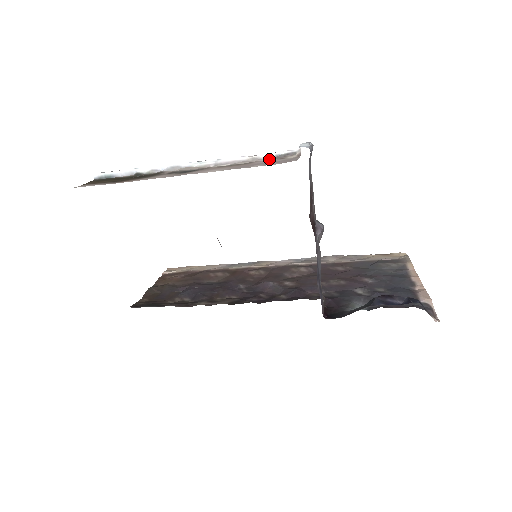
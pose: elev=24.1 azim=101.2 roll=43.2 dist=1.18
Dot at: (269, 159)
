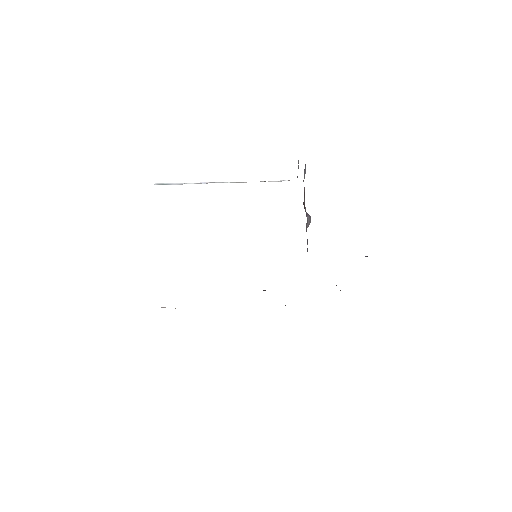
Dot at: (277, 181)
